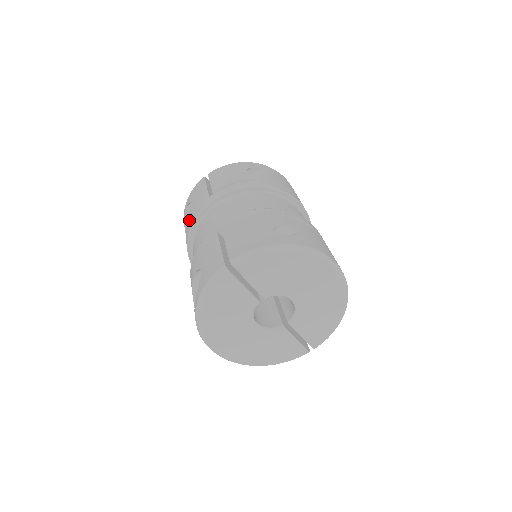
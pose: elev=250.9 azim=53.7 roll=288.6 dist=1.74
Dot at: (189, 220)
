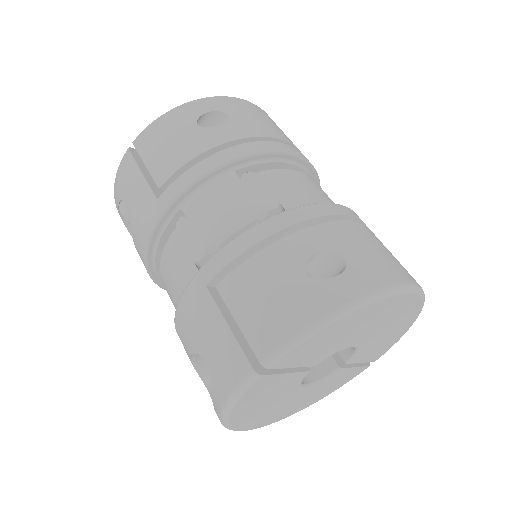
Dot at: (135, 236)
